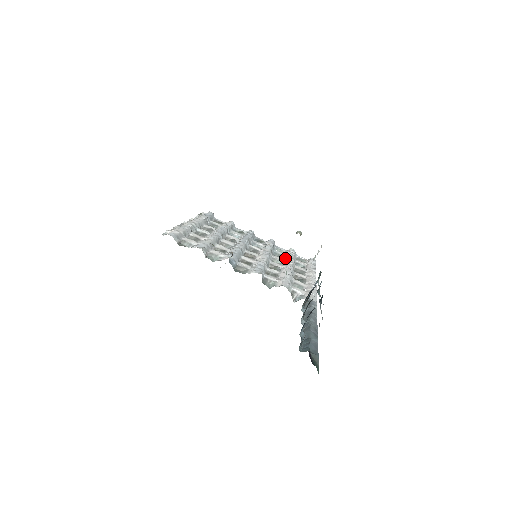
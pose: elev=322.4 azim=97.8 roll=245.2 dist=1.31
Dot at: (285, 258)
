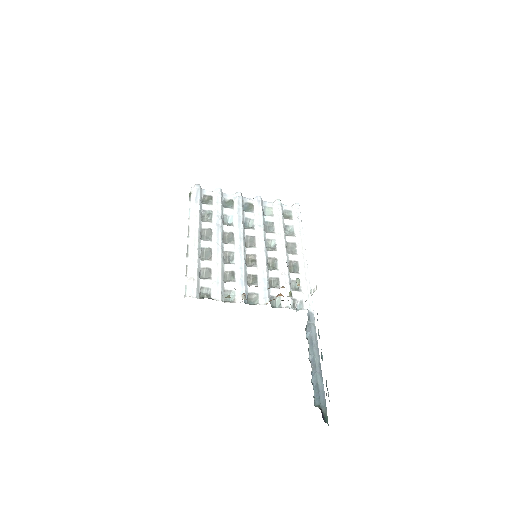
Dot at: (276, 231)
